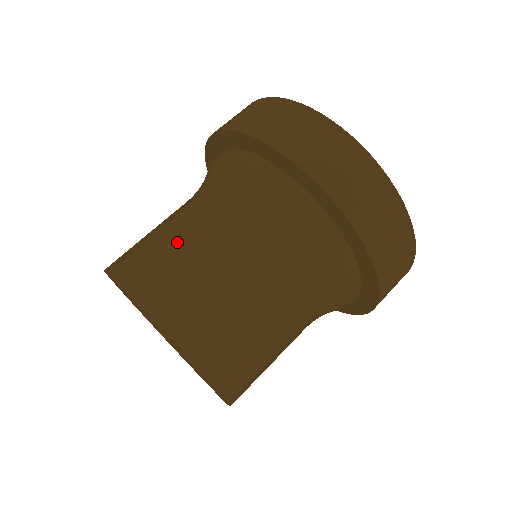
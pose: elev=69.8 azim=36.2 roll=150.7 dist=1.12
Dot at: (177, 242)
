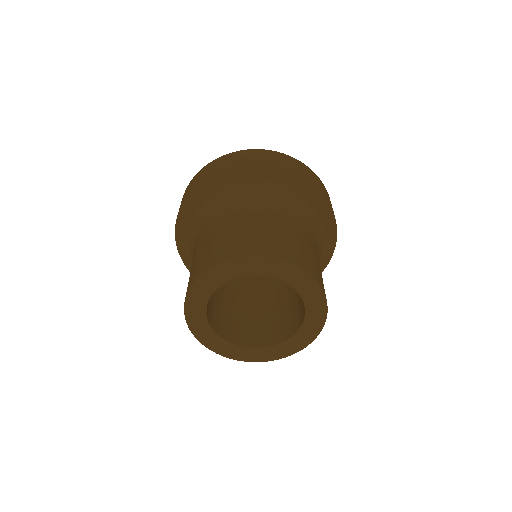
Dot at: (200, 251)
